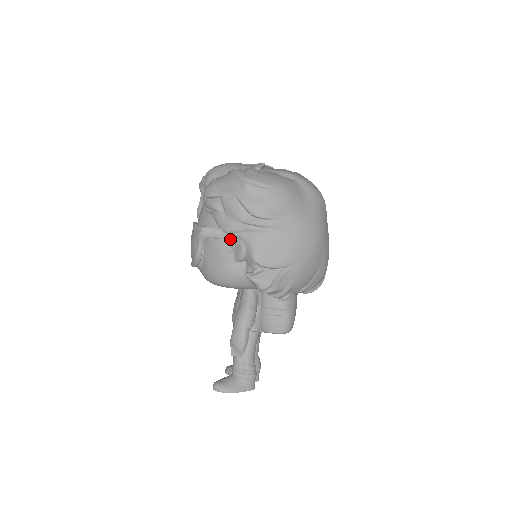
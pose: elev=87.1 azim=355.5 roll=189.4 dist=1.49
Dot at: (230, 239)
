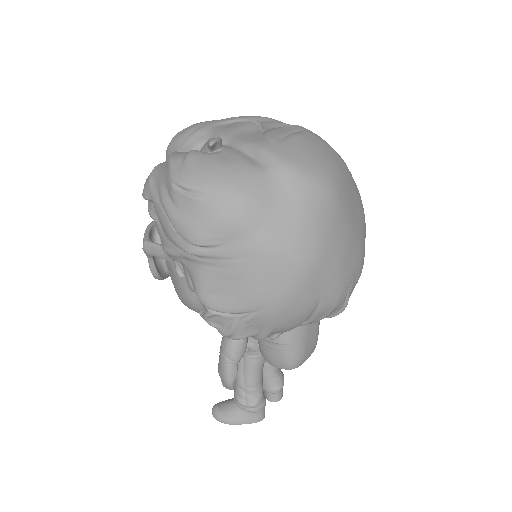
Dot at: (177, 261)
